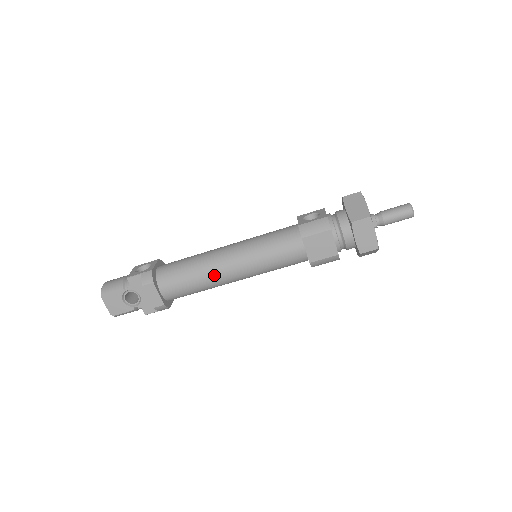
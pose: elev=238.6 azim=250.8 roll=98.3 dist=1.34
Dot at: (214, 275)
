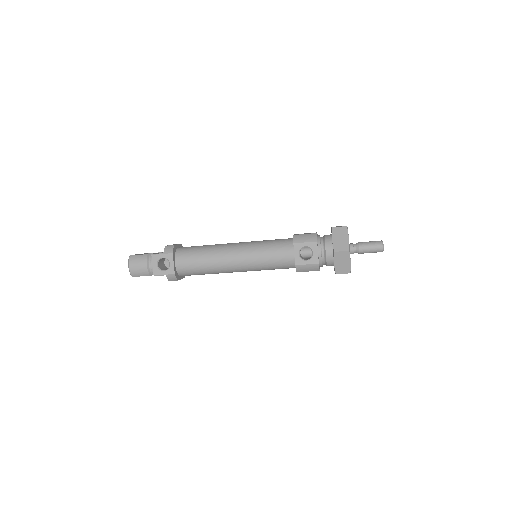
Dot at: occluded
